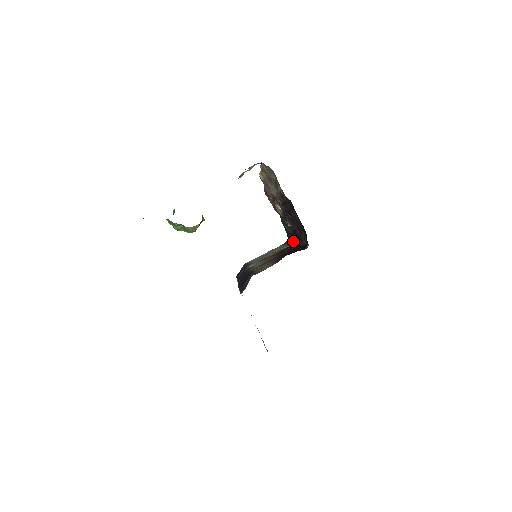
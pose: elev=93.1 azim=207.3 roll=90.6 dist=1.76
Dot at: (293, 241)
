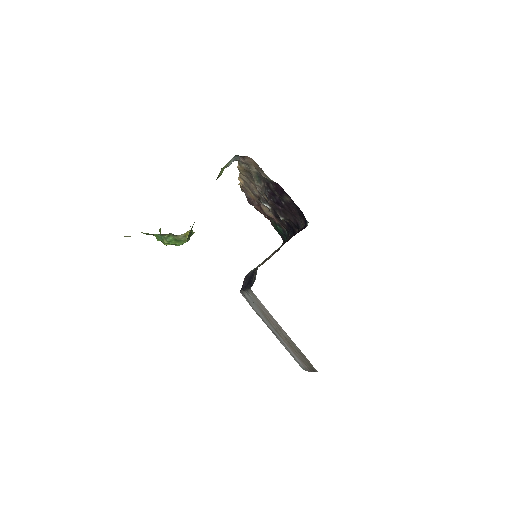
Dot at: (290, 235)
